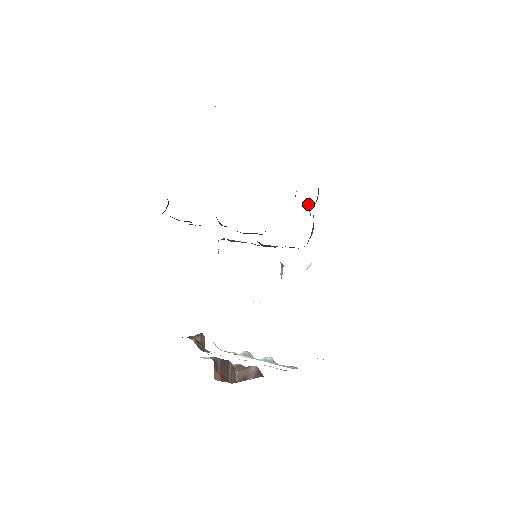
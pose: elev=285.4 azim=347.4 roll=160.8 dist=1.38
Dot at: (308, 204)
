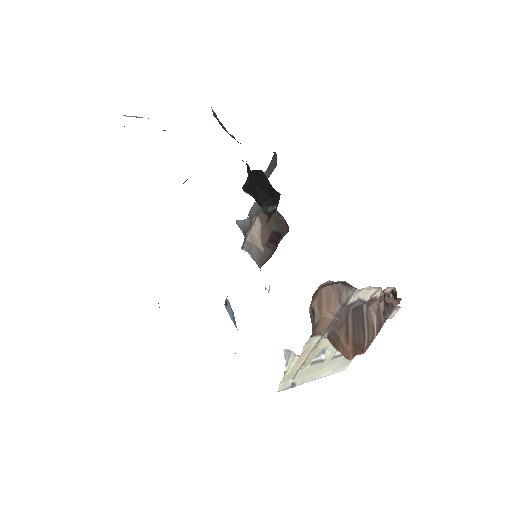
Dot at: (257, 217)
